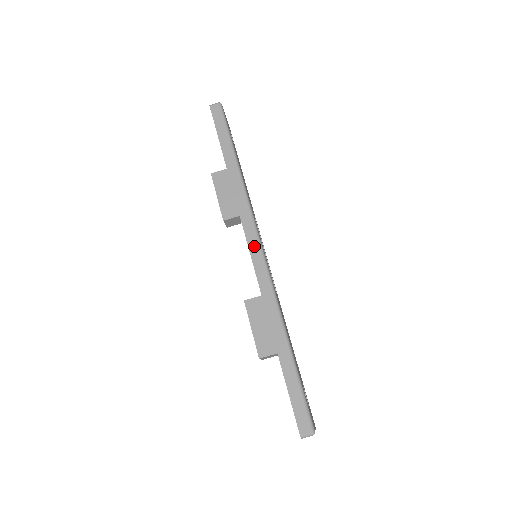
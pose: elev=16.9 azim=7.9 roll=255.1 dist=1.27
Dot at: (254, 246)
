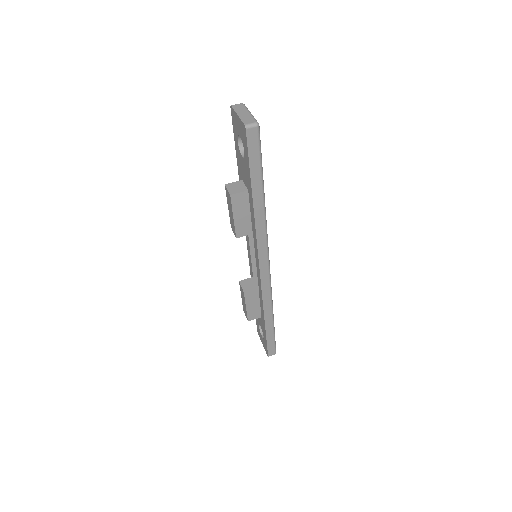
Dot at: (264, 267)
